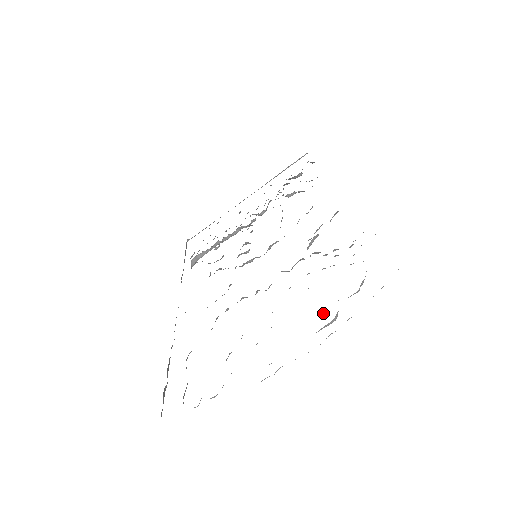
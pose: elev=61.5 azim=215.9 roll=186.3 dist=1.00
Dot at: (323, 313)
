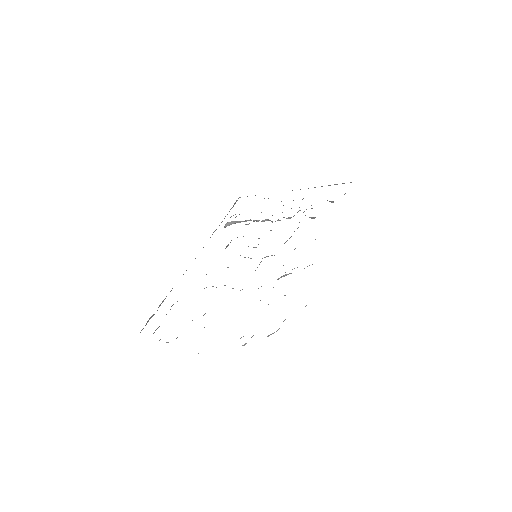
Dot at: (243, 336)
